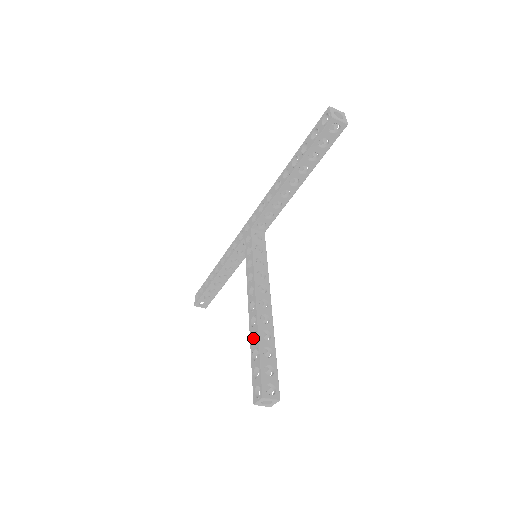
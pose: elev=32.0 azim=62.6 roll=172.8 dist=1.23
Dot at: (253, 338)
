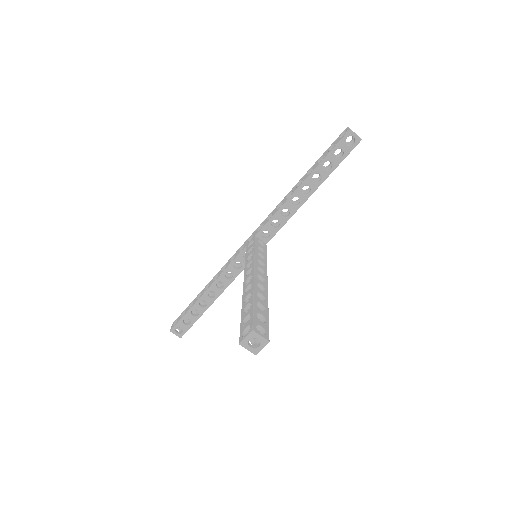
Dot at: (246, 301)
